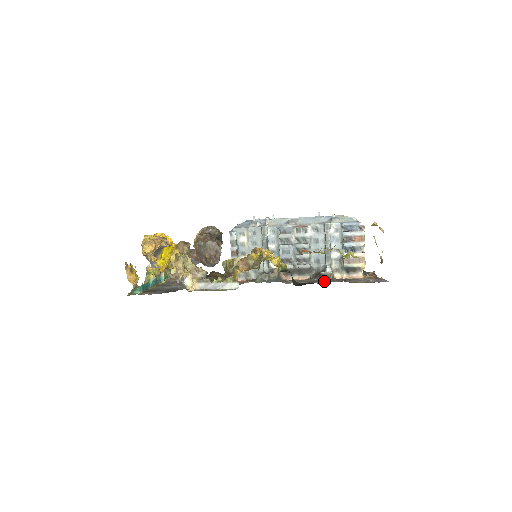
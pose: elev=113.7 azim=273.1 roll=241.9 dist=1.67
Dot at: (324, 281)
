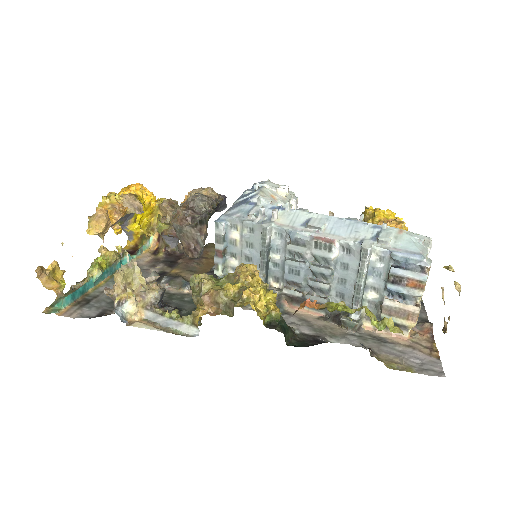
Dot at: (341, 337)
